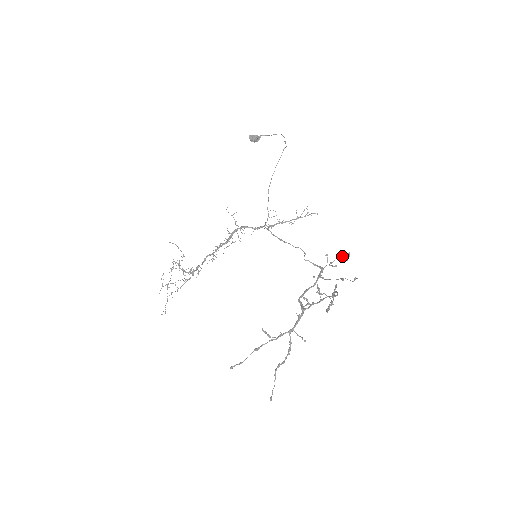
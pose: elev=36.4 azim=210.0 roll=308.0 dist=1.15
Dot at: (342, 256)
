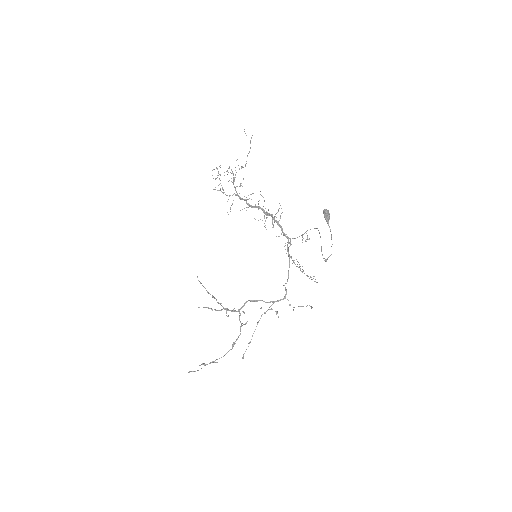
Dot at: occluded
